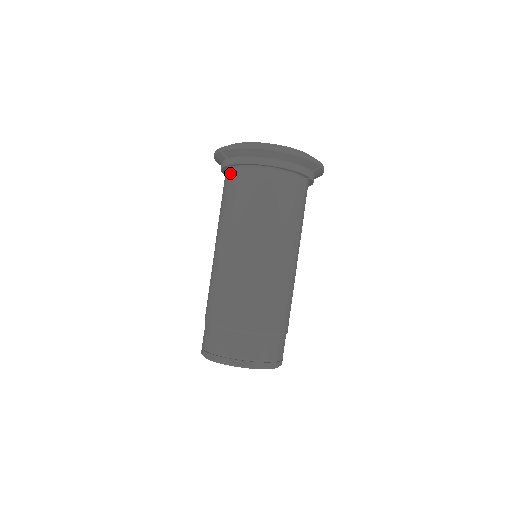
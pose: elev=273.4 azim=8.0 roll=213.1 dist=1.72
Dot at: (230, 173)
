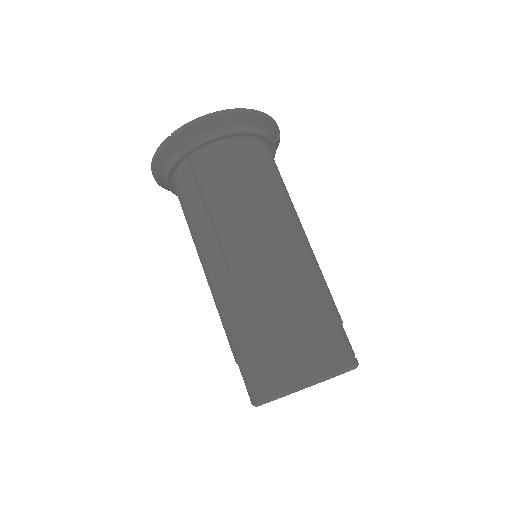
Dot at: (189, 165)
